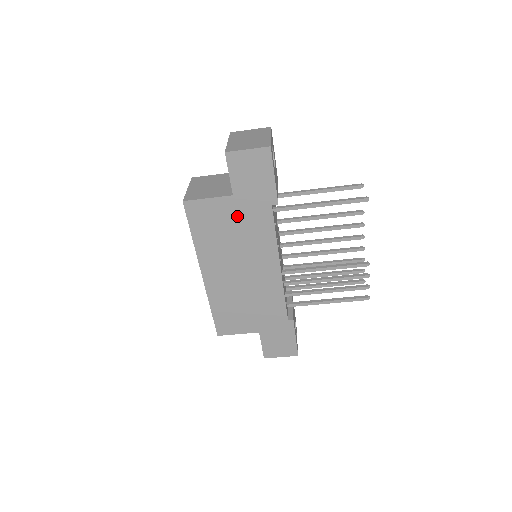
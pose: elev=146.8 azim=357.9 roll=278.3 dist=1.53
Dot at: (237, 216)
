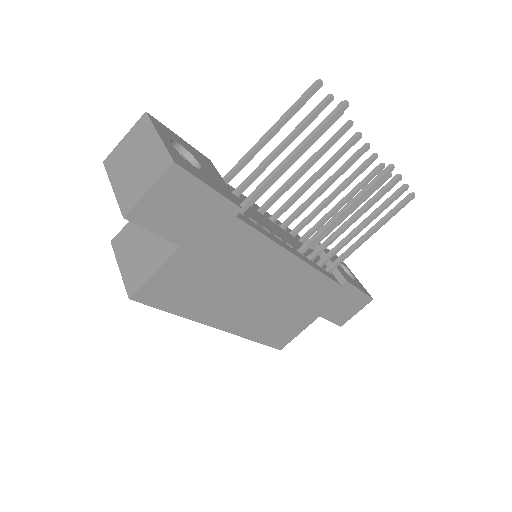
Dot at: (205, 259)
